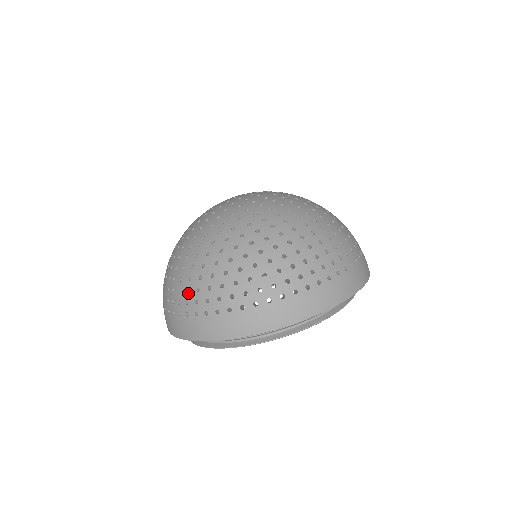
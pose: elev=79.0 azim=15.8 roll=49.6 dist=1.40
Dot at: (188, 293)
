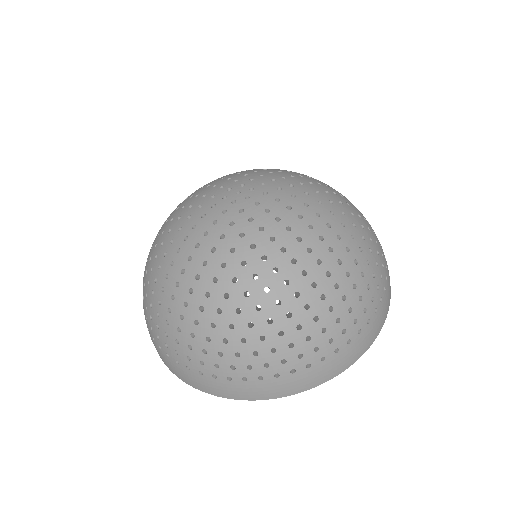
Dot at: (177, 344)
